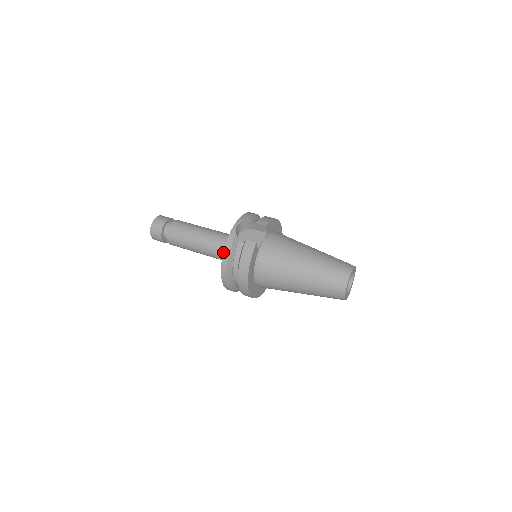
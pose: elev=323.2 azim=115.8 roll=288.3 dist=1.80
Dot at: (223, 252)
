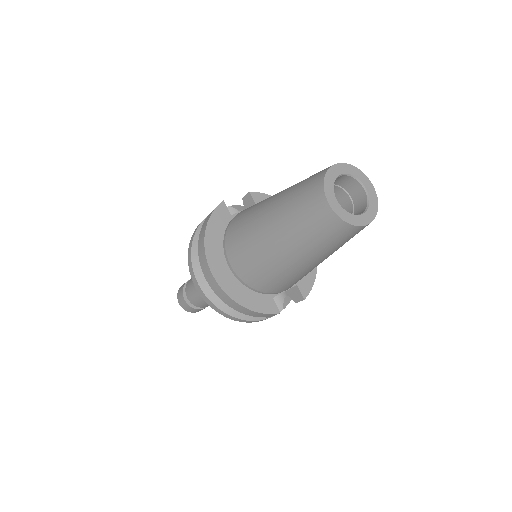
Dot at: occluded
